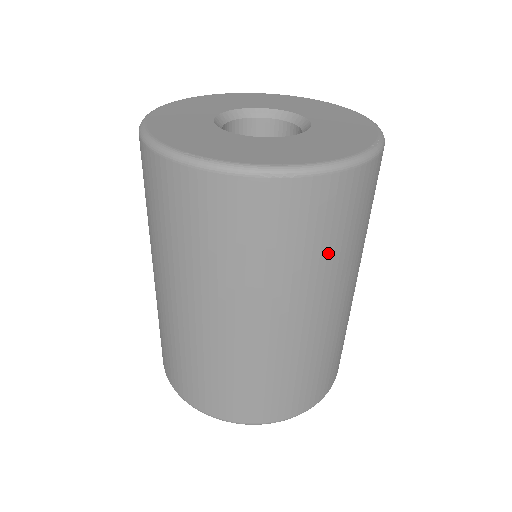
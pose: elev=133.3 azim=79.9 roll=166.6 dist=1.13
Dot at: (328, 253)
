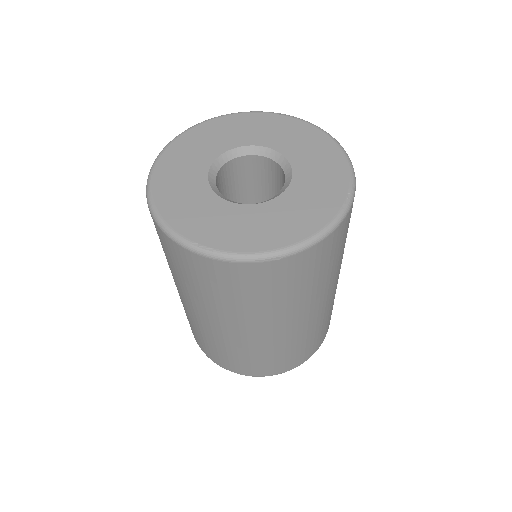
Dot at: (313, 285)
